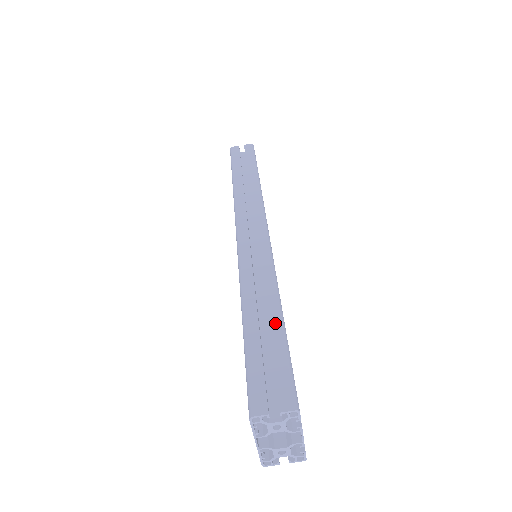
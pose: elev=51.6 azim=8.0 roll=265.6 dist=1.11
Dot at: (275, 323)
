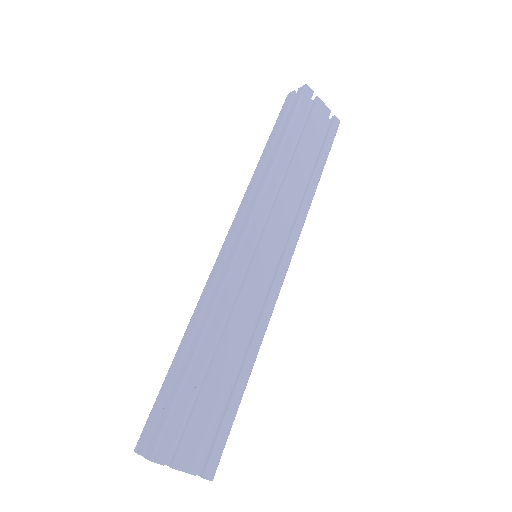
Dot at: (185, 366)
